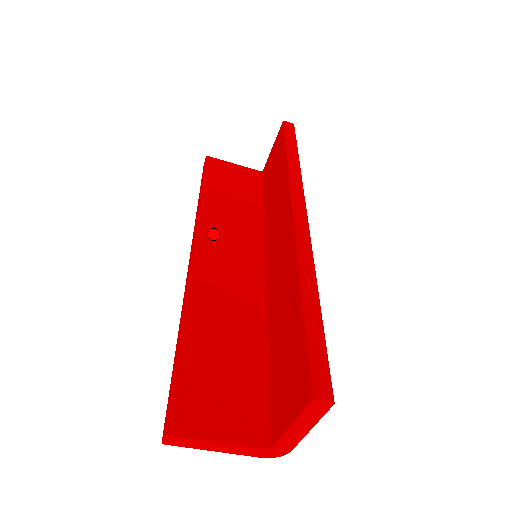
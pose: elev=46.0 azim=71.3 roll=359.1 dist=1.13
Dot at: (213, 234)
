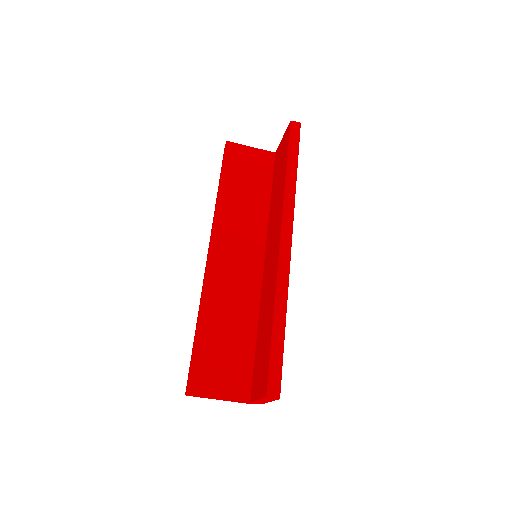
Dot at: (226, 231)
